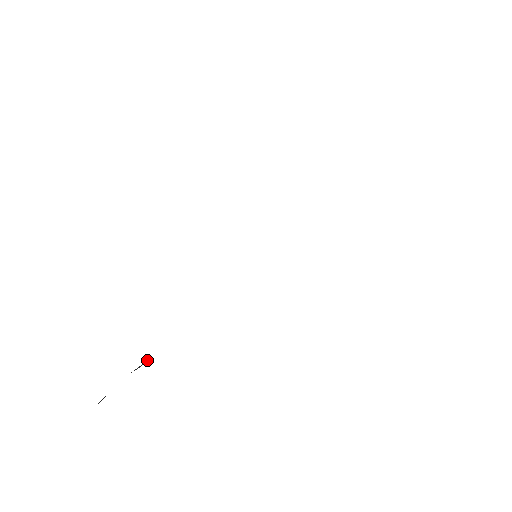
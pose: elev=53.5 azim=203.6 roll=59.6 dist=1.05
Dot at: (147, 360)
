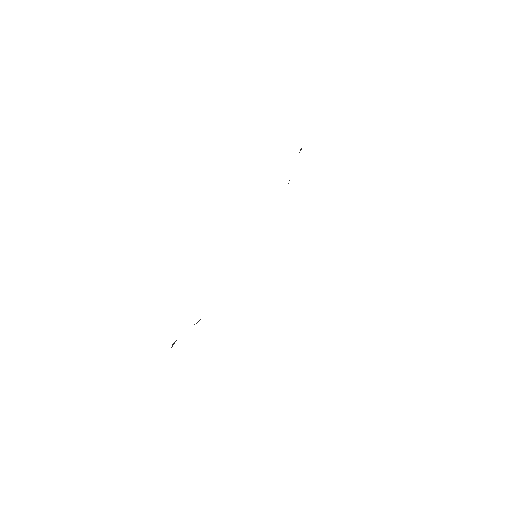
Dot at: occluded
